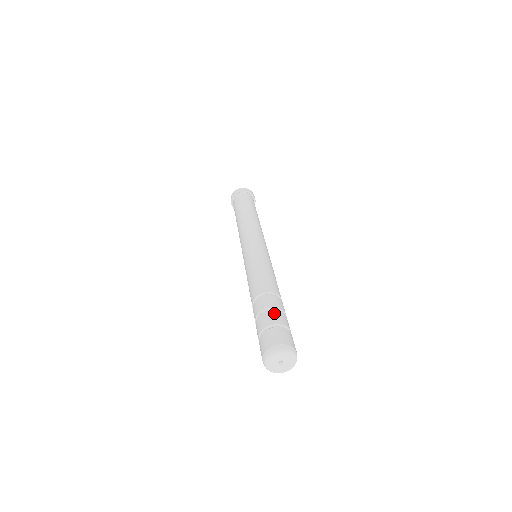
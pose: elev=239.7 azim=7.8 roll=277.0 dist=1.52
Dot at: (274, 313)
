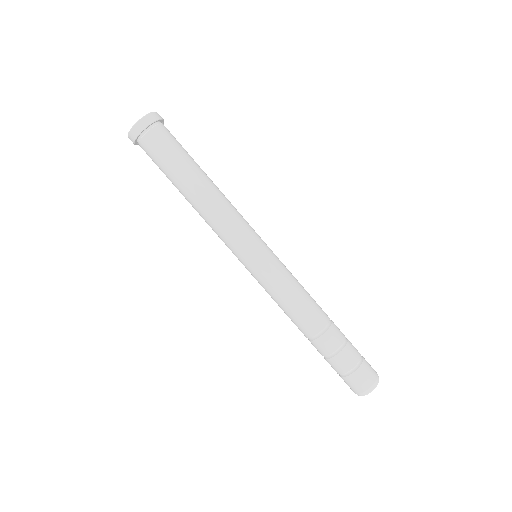
Dot at: (351, 347)
